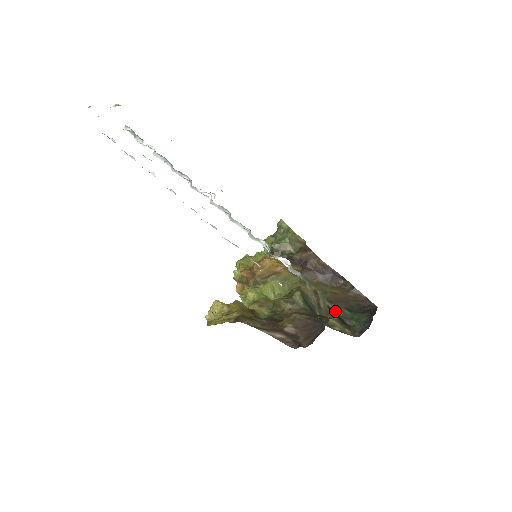
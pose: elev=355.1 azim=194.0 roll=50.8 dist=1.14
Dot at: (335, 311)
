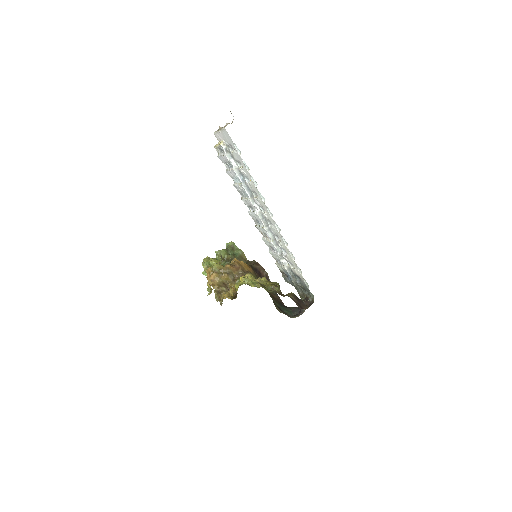
Dot at: (276, 303)
